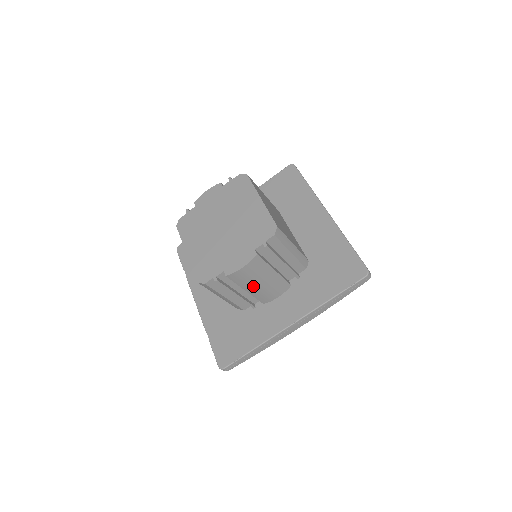
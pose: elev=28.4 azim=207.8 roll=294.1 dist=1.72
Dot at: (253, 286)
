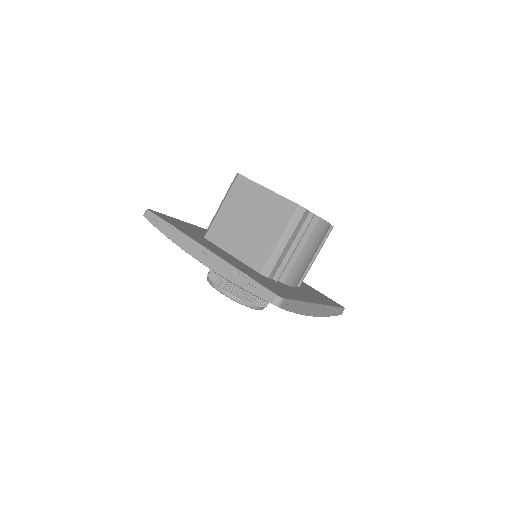
Dot at: (308, 250)
